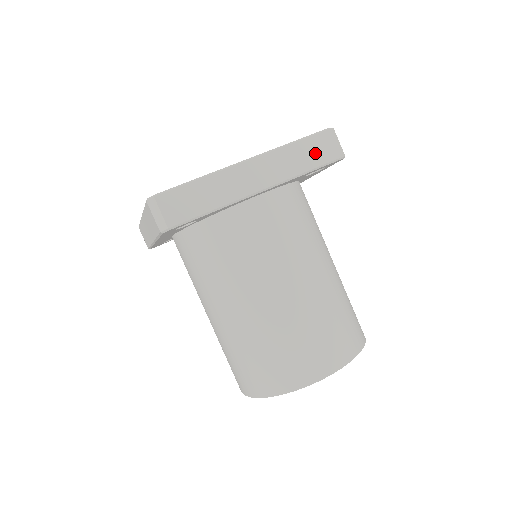
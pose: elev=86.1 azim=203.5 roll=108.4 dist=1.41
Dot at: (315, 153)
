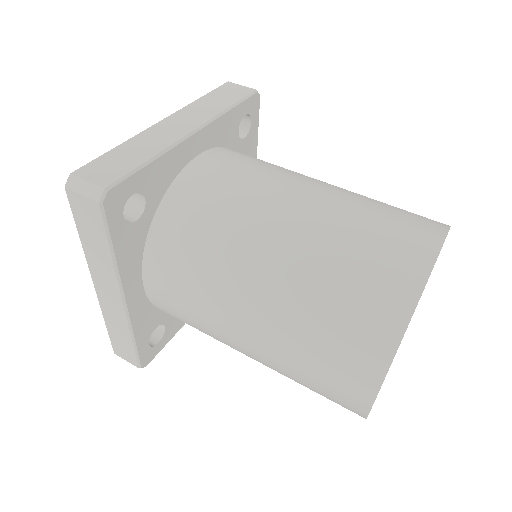
Dot at: (227, 96)
